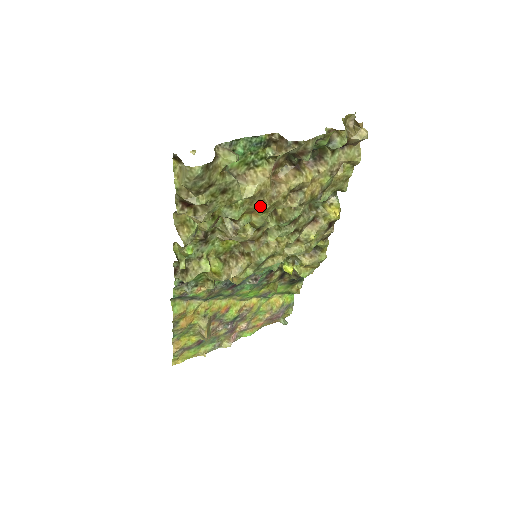
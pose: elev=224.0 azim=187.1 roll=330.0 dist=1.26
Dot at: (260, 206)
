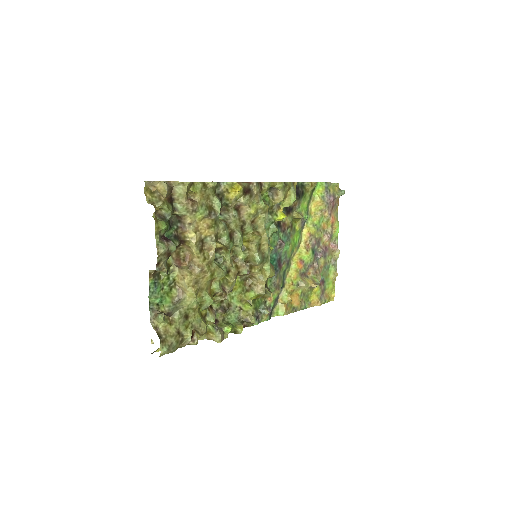
Dot at: (207, 280)
